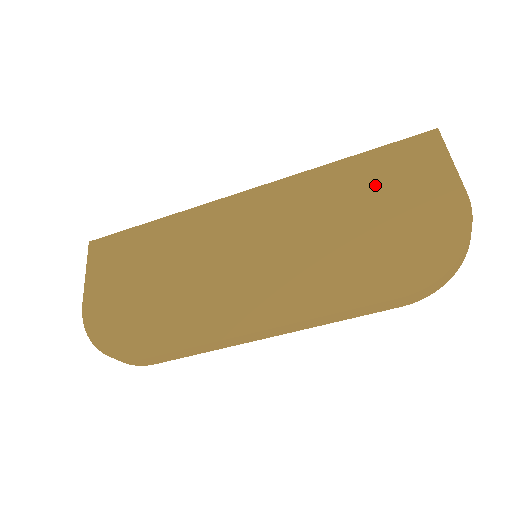
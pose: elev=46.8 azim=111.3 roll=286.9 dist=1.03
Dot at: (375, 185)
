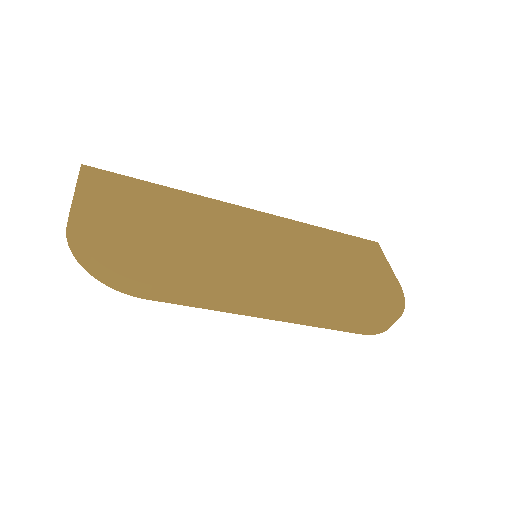
Dot at: (346, 253)
